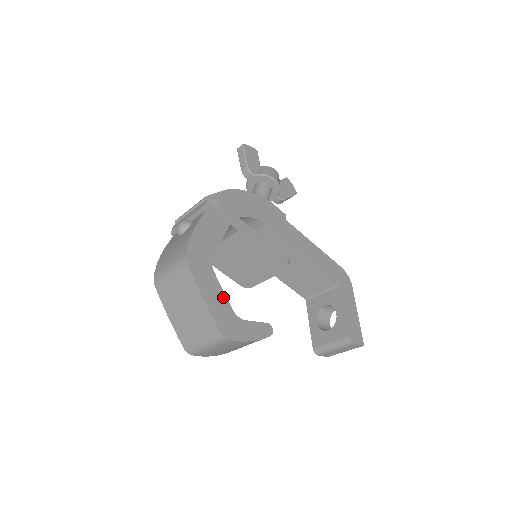
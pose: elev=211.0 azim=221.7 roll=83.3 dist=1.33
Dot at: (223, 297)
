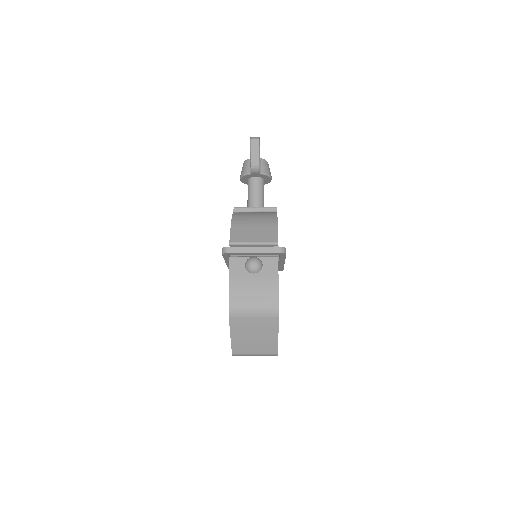
Dot at: occluded
